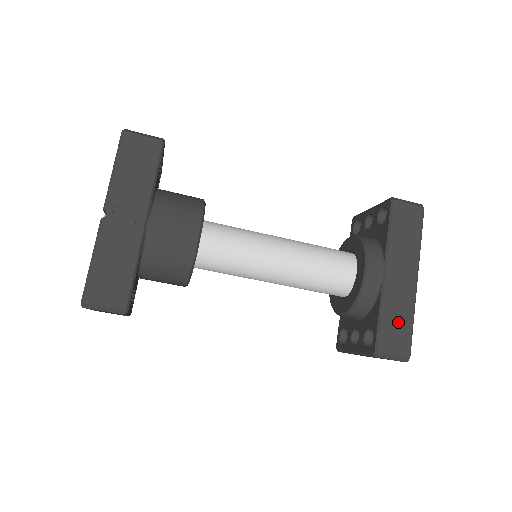
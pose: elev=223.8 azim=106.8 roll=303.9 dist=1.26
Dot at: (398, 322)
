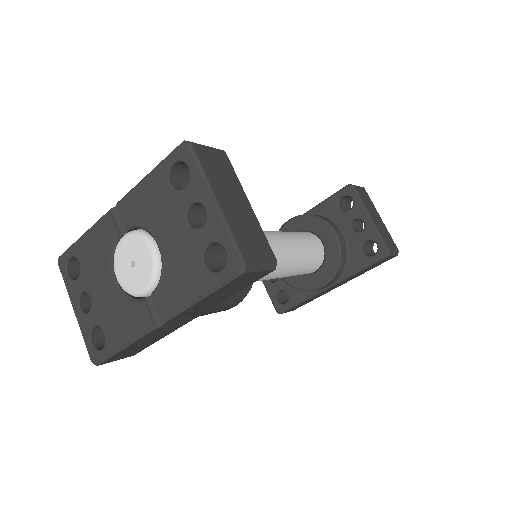
Dot at: occluded
